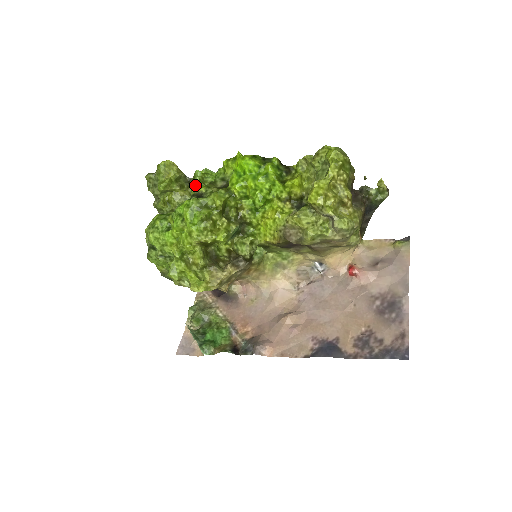
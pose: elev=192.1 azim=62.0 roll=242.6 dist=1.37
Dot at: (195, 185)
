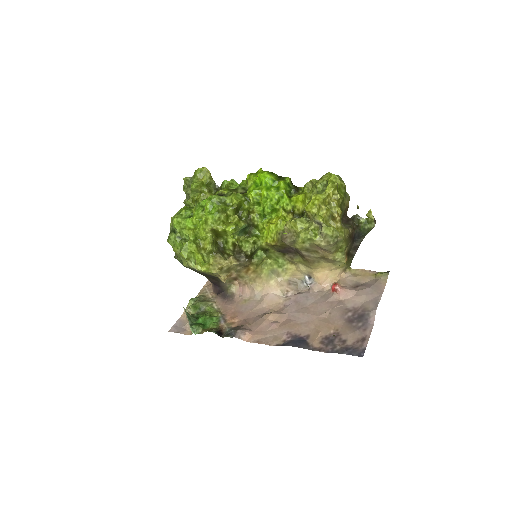
Dot at: occluded
